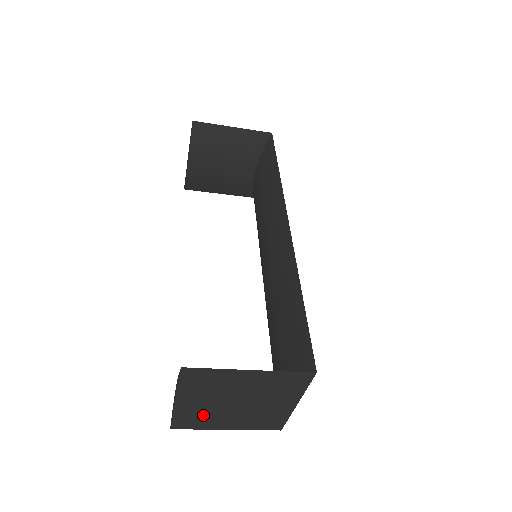
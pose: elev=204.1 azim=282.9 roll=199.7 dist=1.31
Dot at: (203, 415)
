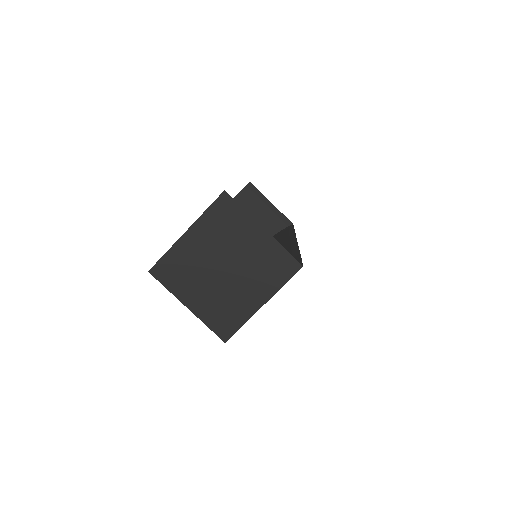
Dot at: (188, 268)
